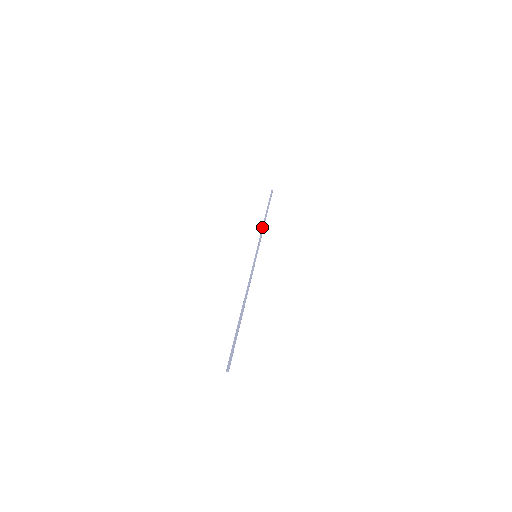
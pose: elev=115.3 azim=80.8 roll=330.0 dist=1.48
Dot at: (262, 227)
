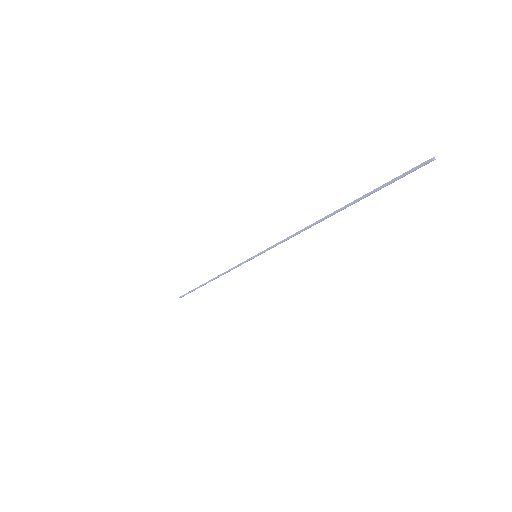
Dot at: (220, 274)
